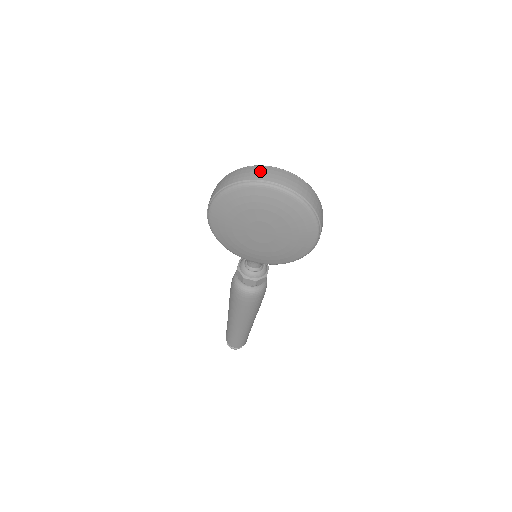
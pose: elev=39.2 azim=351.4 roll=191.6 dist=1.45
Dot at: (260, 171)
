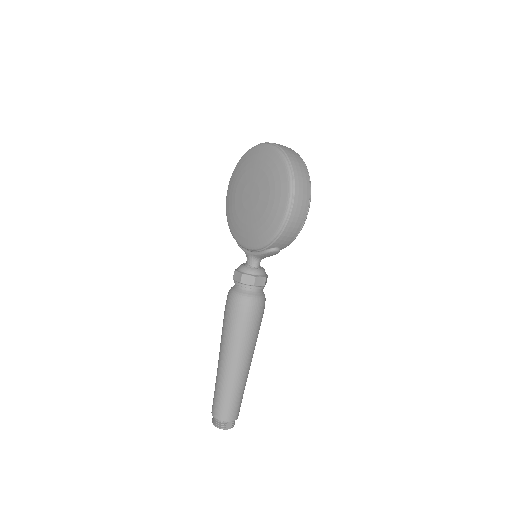
Dot at: occluded
